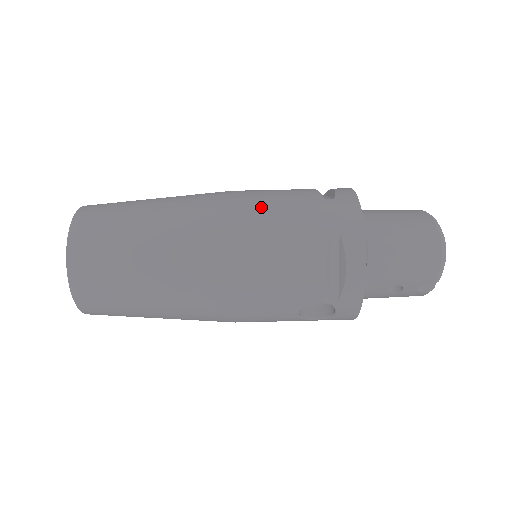
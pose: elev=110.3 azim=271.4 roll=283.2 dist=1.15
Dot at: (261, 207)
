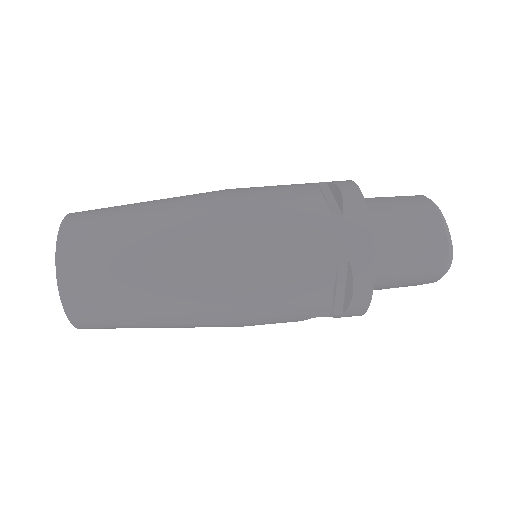
Dot at: (265, 232)
